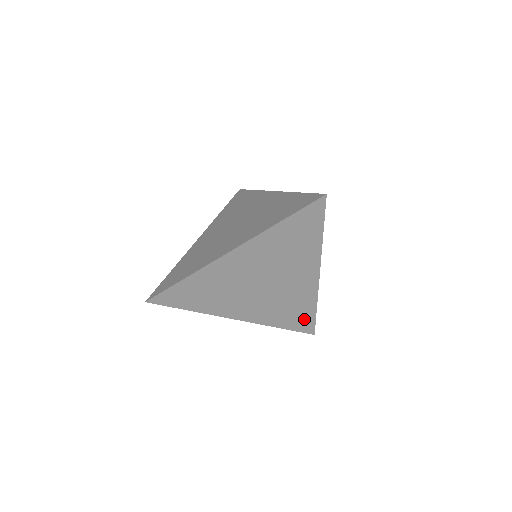
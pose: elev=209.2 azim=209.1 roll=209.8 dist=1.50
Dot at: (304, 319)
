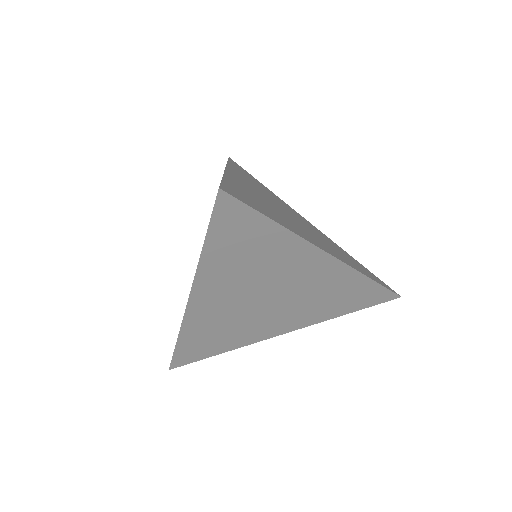
Dot at: (367, 294)
